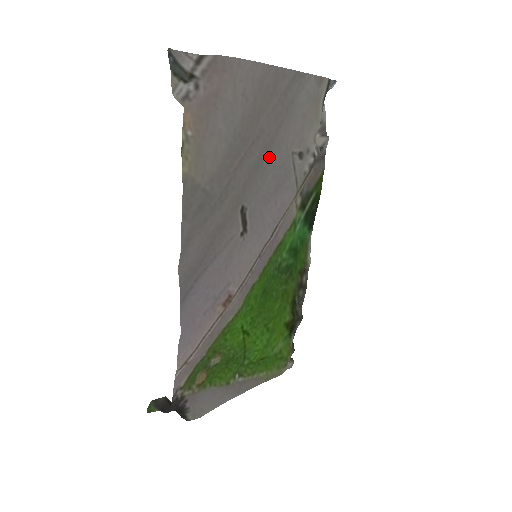
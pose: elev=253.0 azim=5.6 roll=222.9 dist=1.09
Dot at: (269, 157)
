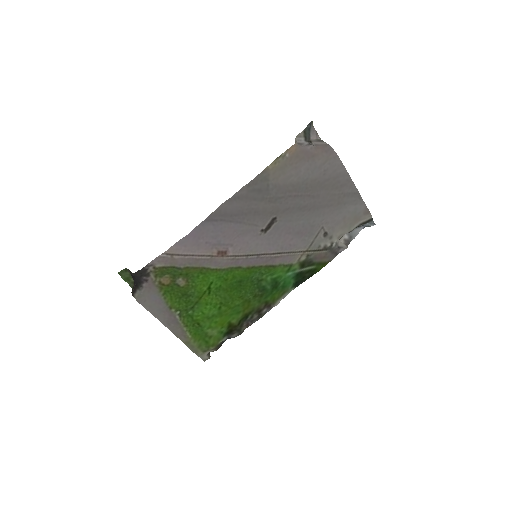
Dot at: (310, 213)
